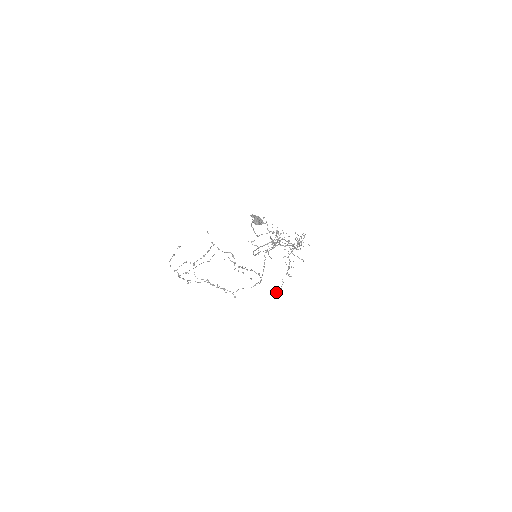
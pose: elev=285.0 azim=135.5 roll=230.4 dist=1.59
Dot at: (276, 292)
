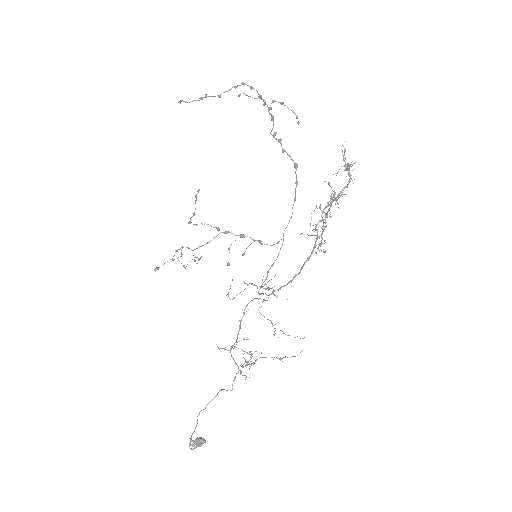
Dot at: occluded
